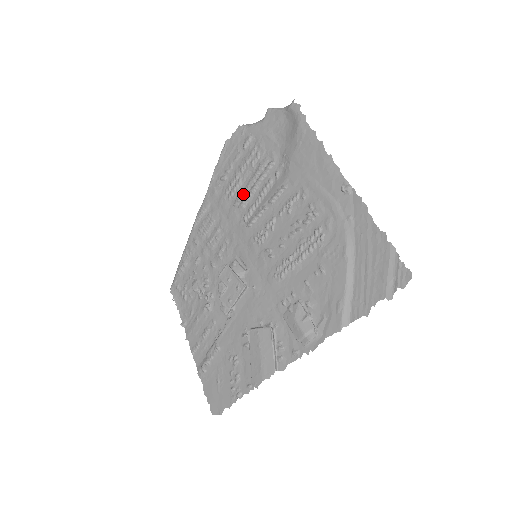
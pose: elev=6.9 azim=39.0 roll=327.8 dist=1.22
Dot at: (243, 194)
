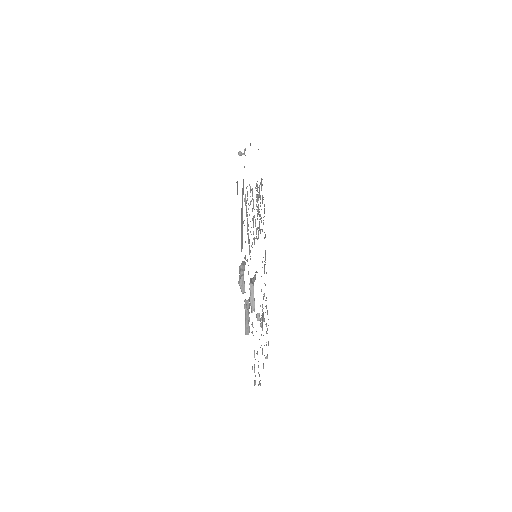
Dot at: occluded
